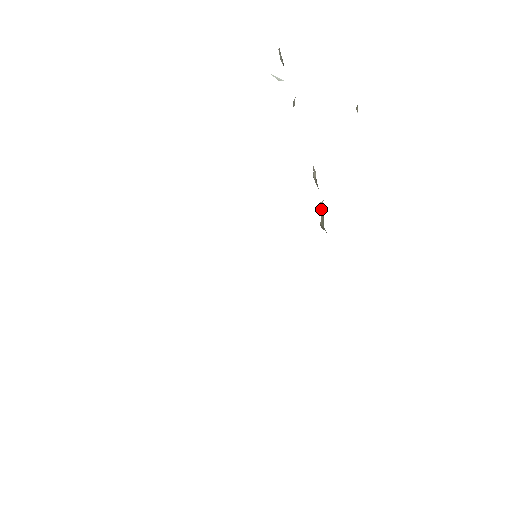
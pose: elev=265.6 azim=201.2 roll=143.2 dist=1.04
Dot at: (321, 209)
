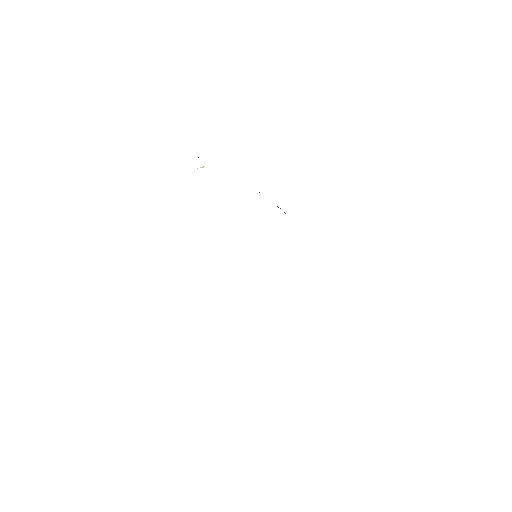
Dot at: occluded
